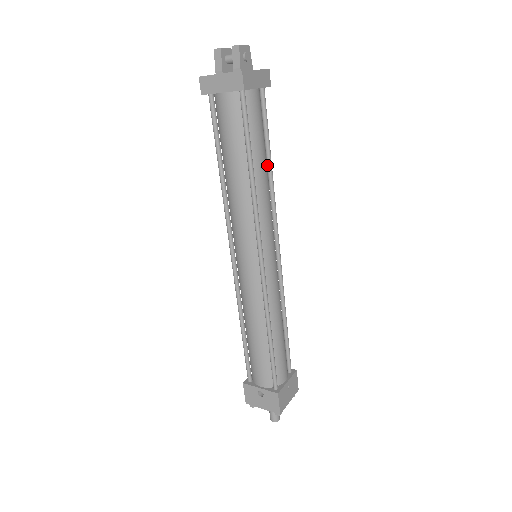
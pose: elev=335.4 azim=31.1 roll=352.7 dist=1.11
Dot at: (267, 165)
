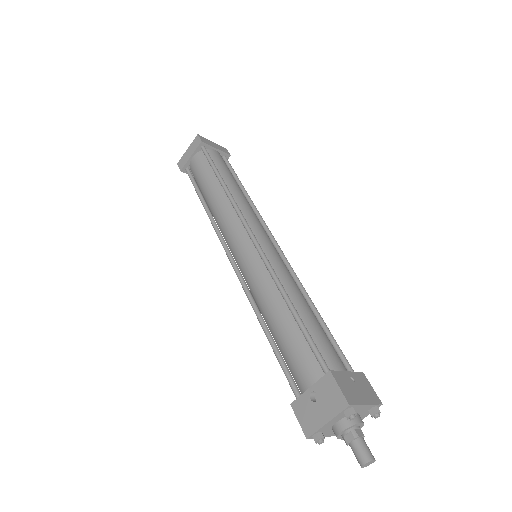
Dot at: (243, 193)
